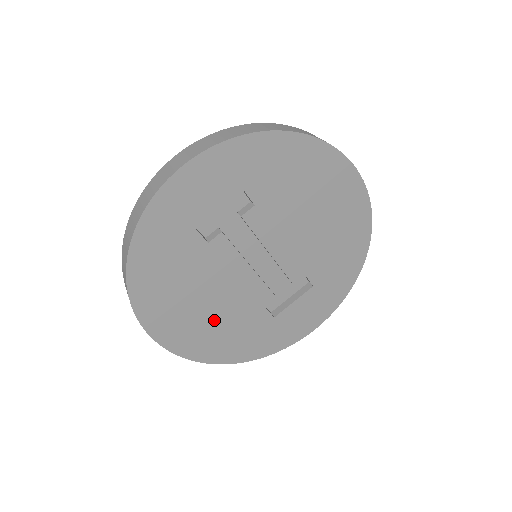
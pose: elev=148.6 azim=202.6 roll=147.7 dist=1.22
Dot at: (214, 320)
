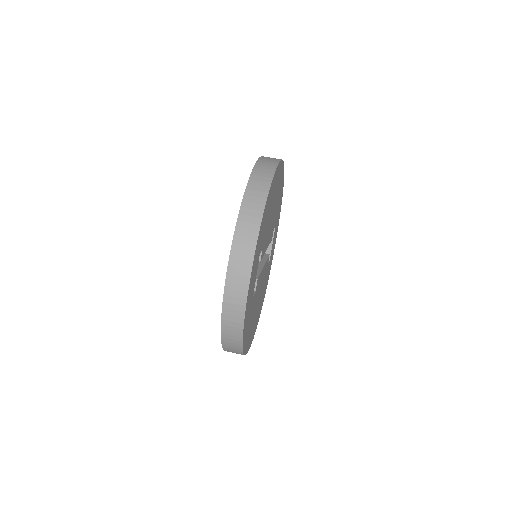
Dot at: (259, 303)
